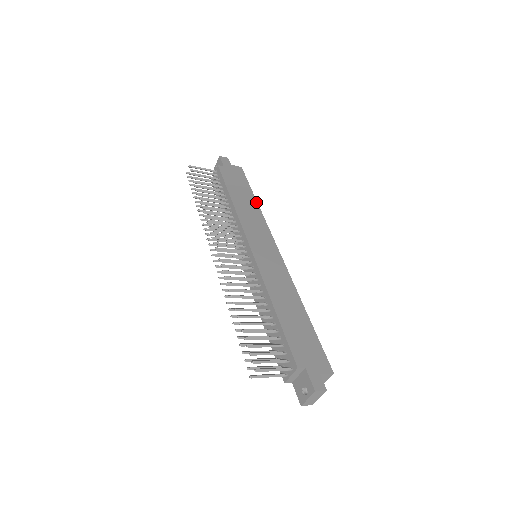
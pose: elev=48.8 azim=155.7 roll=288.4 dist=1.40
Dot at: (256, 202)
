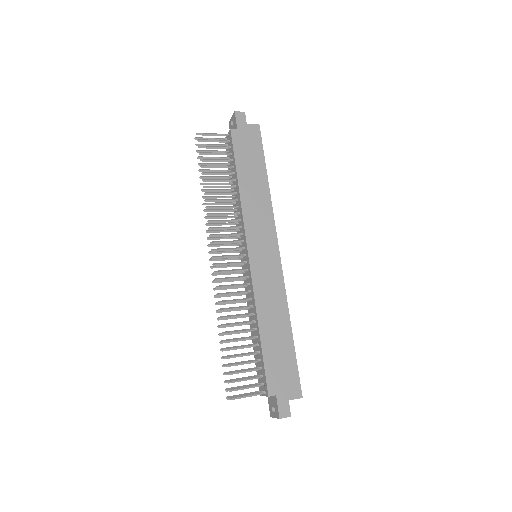
Dot at: (267, 182)
